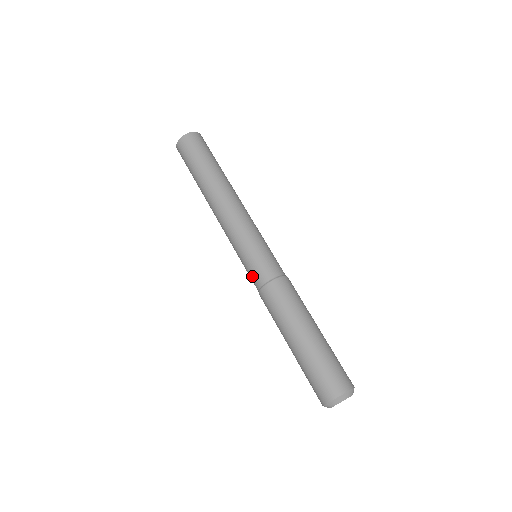
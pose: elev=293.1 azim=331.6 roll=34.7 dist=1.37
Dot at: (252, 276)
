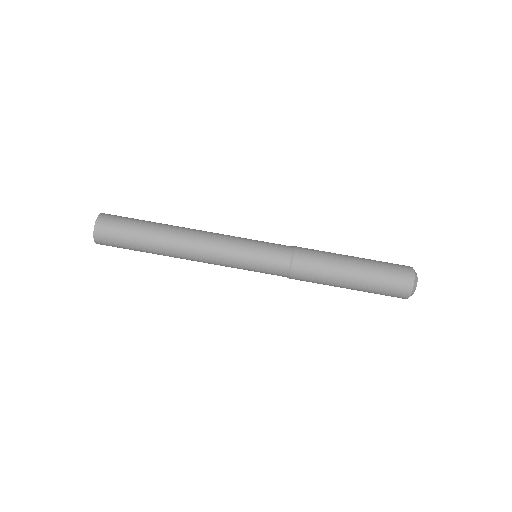
Dot at: (275, 264)
